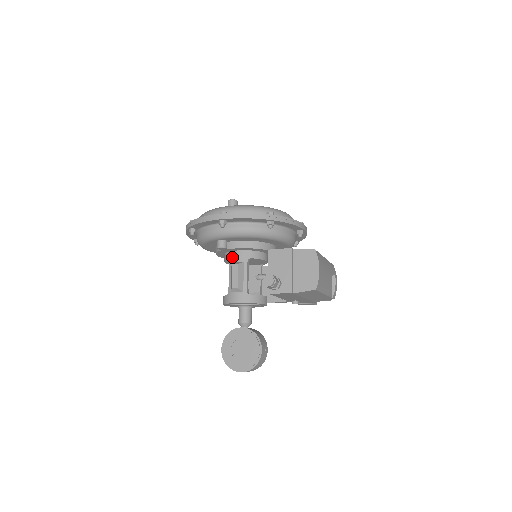
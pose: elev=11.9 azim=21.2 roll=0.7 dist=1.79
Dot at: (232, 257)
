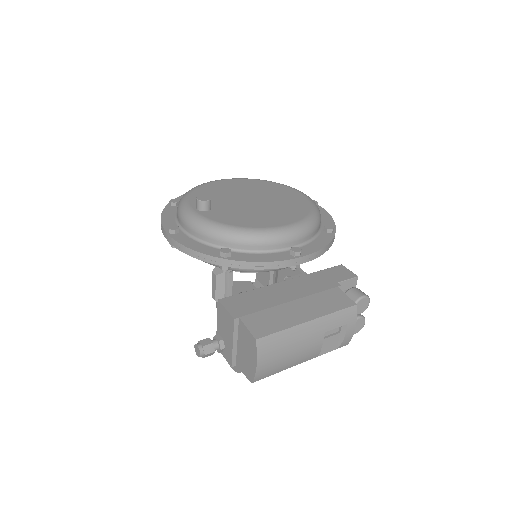
Dot at: occluded
